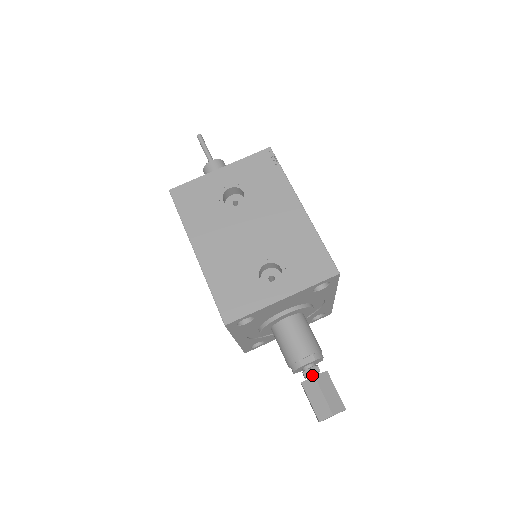
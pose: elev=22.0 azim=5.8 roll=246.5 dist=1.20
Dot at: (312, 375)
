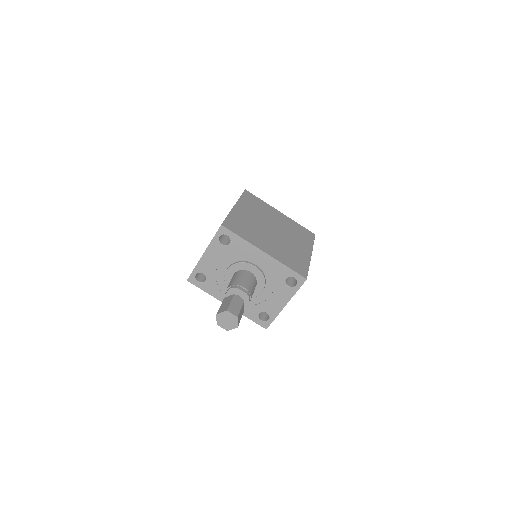
Dot at: occluded
